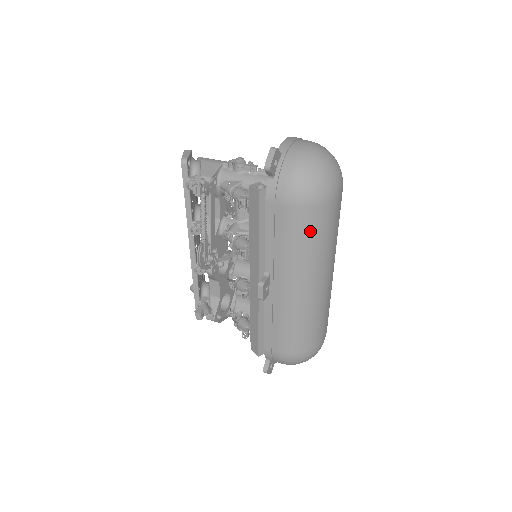
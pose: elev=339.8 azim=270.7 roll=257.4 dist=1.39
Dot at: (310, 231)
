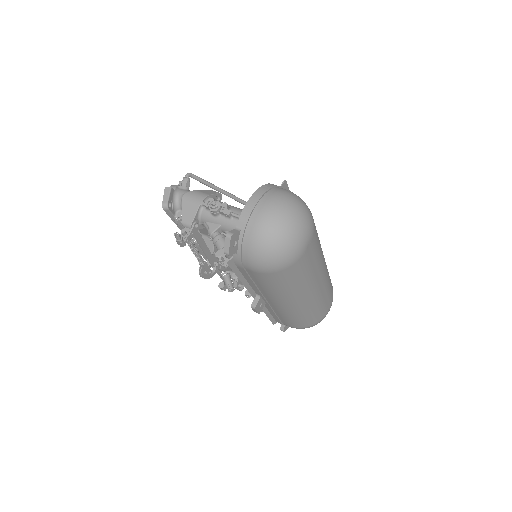
Dot at: (283, 282)
